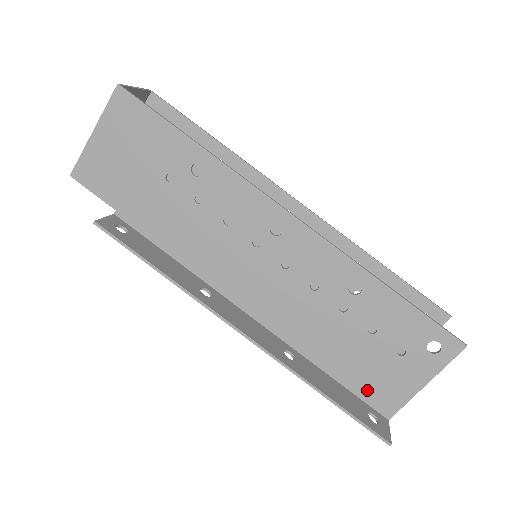
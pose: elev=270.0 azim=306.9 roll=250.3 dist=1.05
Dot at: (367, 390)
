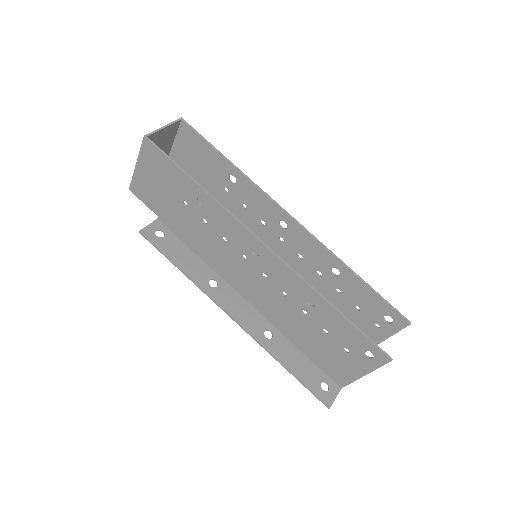
Dot at: (326, 366)
